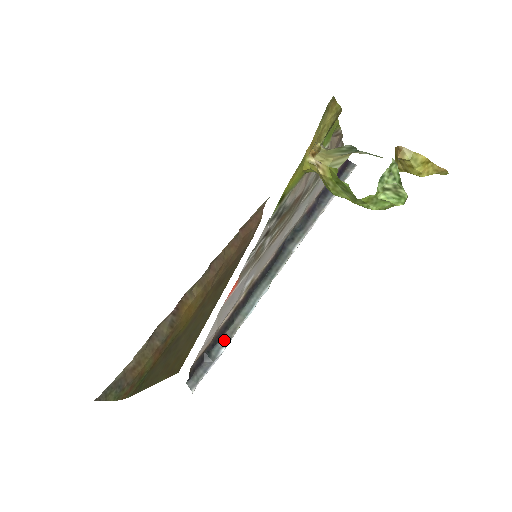
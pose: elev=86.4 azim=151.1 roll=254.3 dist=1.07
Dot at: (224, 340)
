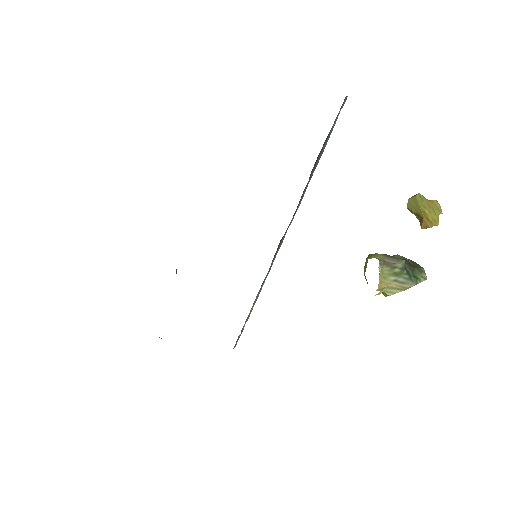
Dot at: (247, 319)
